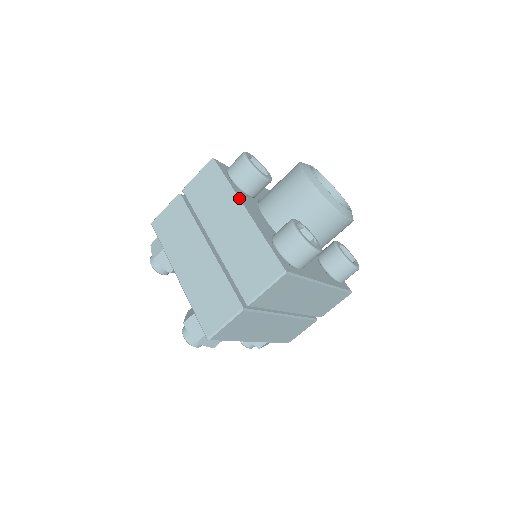
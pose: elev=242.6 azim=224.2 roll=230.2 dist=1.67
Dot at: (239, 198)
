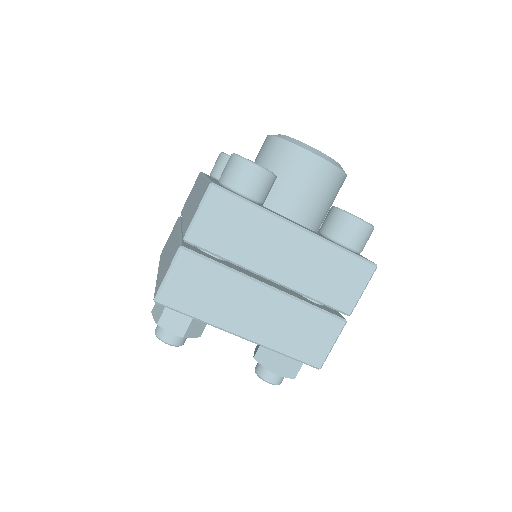
Dot at: occluded
